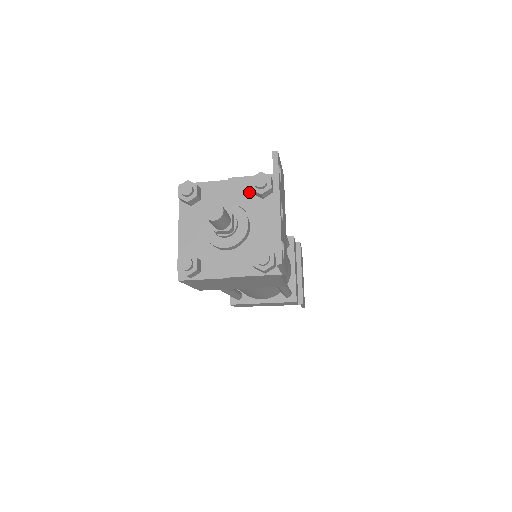
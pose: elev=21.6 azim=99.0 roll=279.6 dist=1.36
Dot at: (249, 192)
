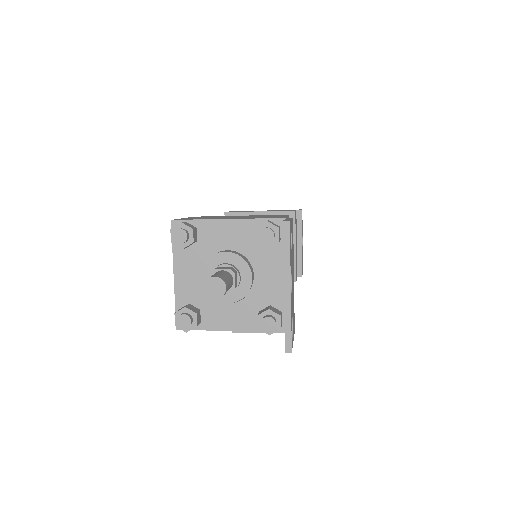
Dot at: (253, 238)
